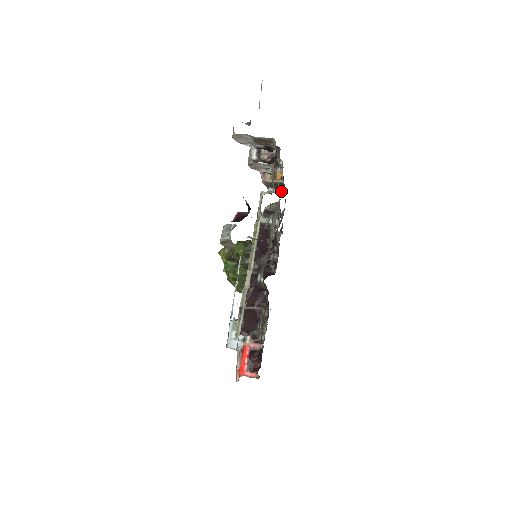
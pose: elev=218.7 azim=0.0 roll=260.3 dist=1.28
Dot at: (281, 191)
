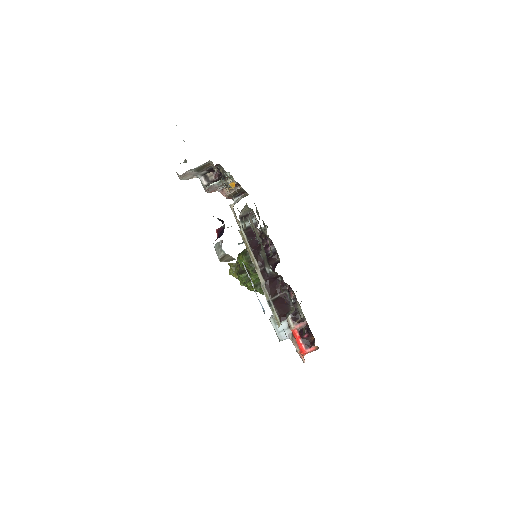
Dot at: (244, 195)
